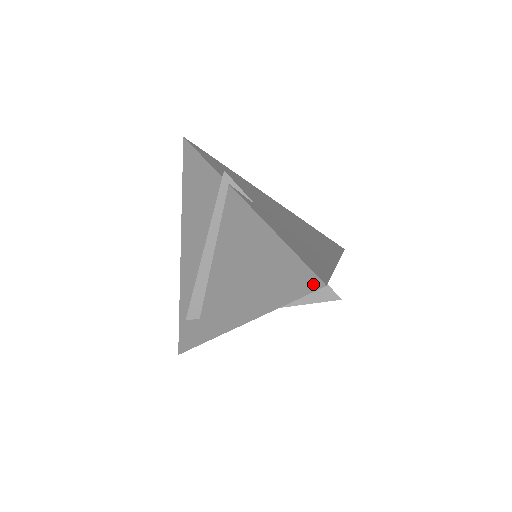
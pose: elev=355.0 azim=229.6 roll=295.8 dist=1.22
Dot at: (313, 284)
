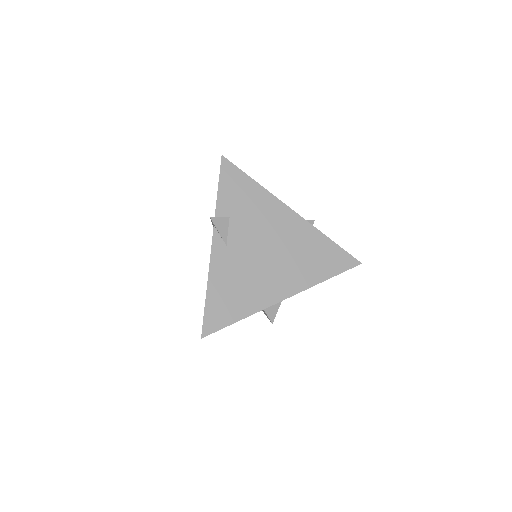
Dot at: (203, 330)
